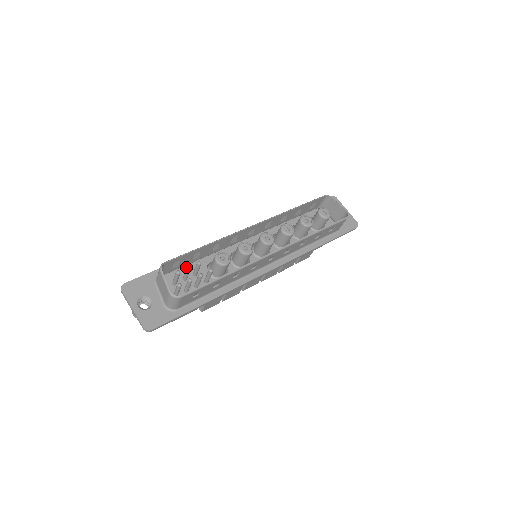
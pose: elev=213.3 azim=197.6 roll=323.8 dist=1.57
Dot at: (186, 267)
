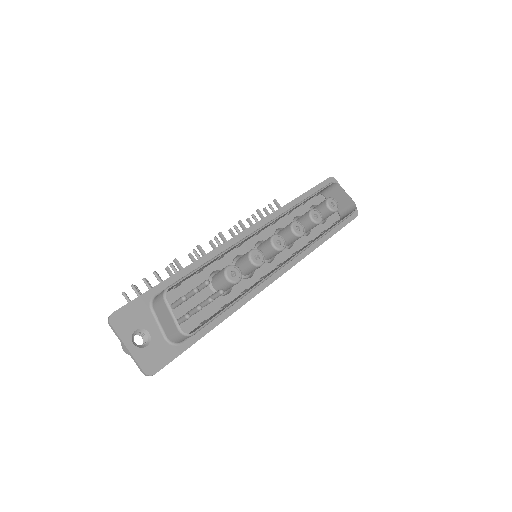
Dot at: (185, 282)
